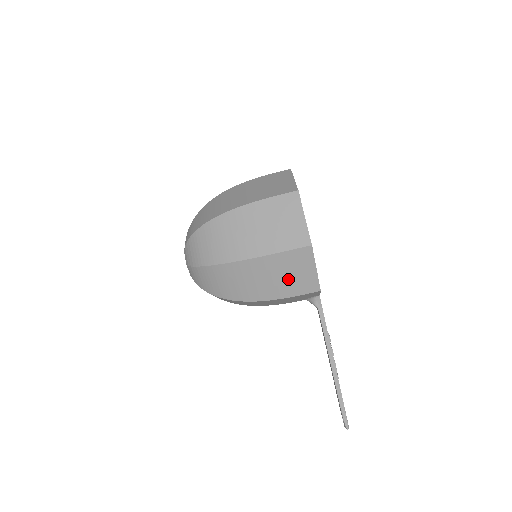
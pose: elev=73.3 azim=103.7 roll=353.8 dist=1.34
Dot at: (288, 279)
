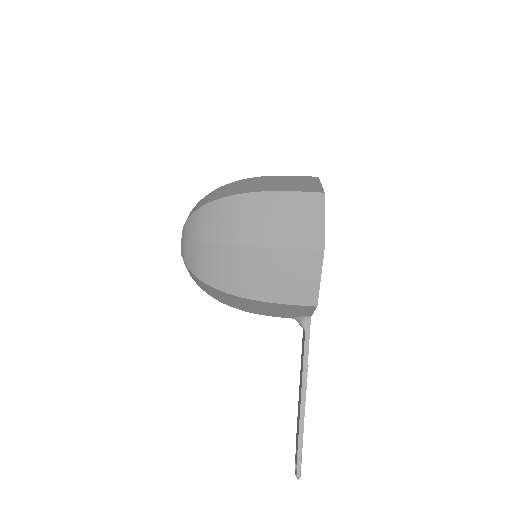
Dot at: (287, 282)
